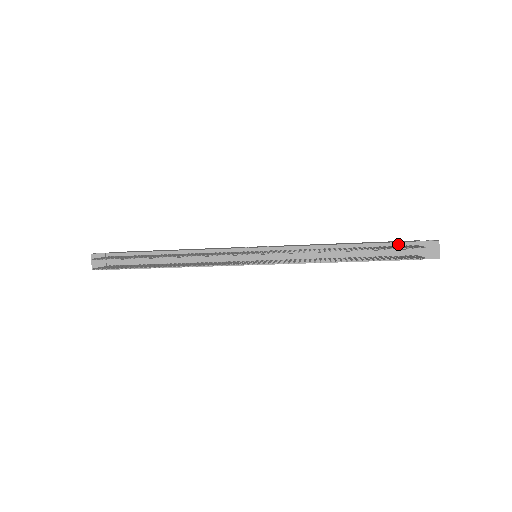
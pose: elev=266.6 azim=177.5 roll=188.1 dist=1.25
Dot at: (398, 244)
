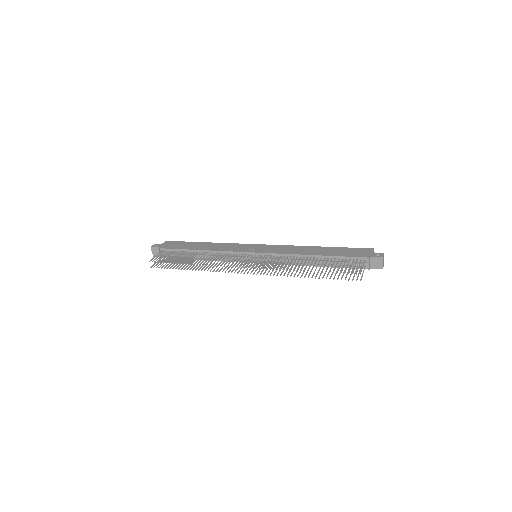
Dot at: (352, 258)
